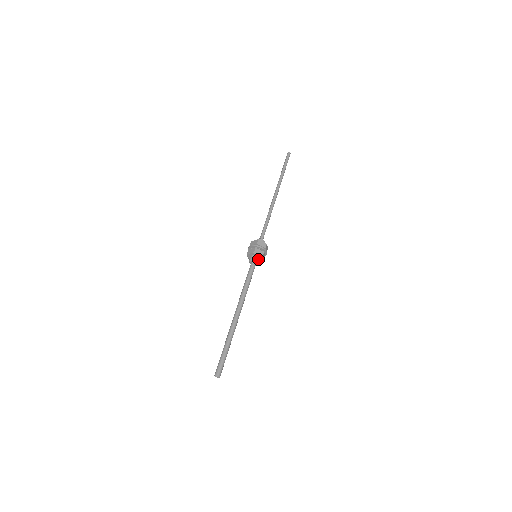
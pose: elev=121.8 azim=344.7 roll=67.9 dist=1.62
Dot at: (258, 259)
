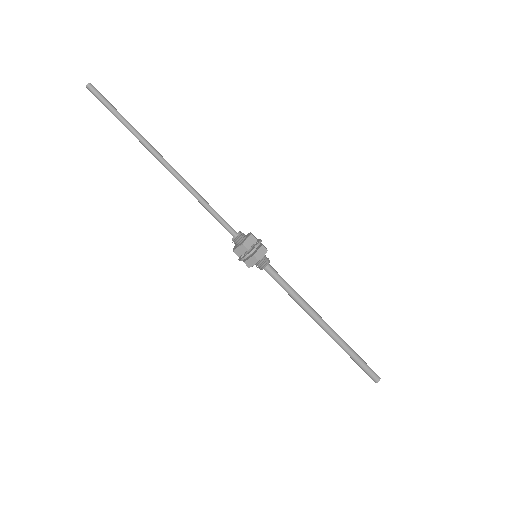
Dot at: (261, 263)
